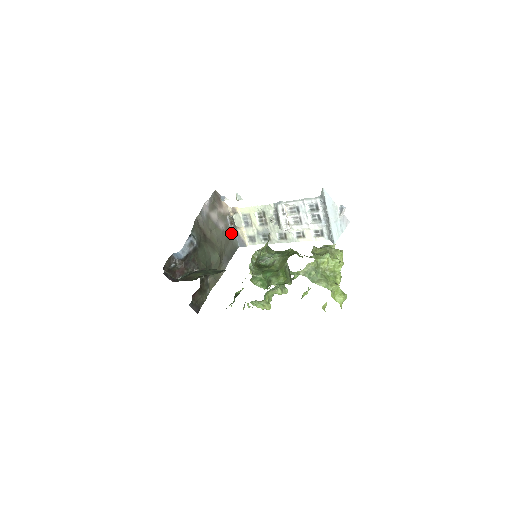
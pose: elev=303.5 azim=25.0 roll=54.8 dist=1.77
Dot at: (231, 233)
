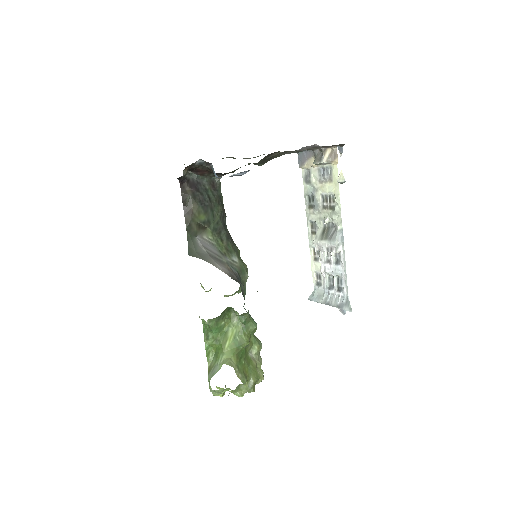
Dot at: occluded
